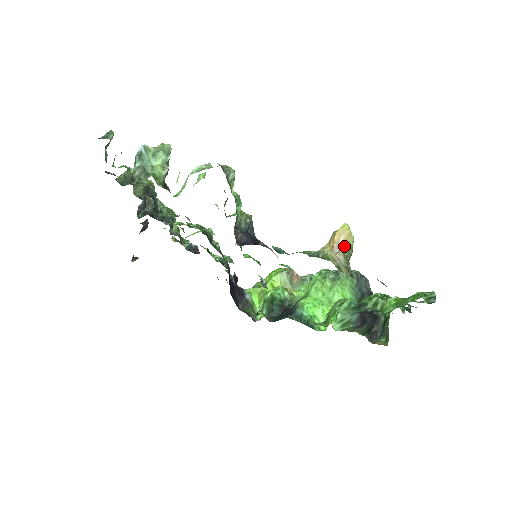
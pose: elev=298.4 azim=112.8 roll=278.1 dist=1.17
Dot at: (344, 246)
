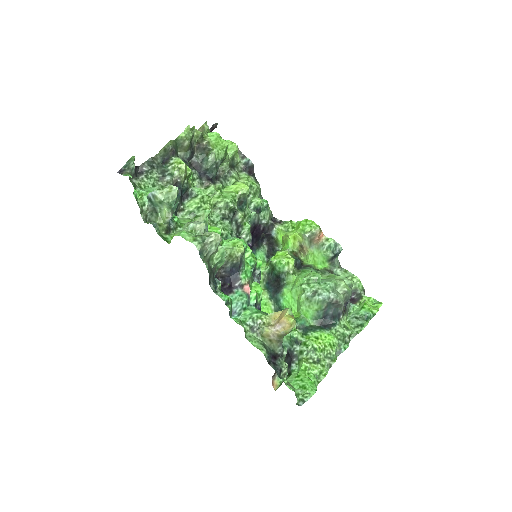
Dot at: (281, 331)
